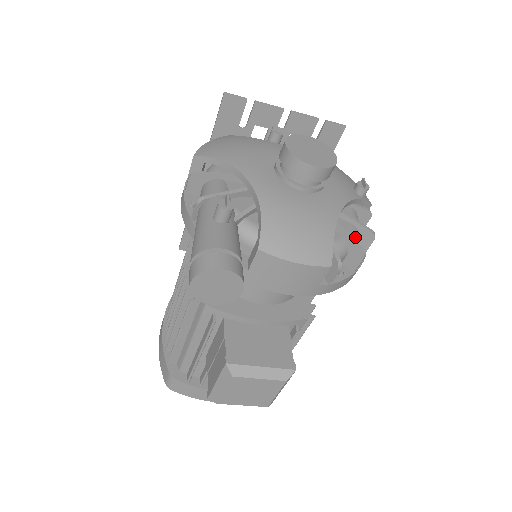
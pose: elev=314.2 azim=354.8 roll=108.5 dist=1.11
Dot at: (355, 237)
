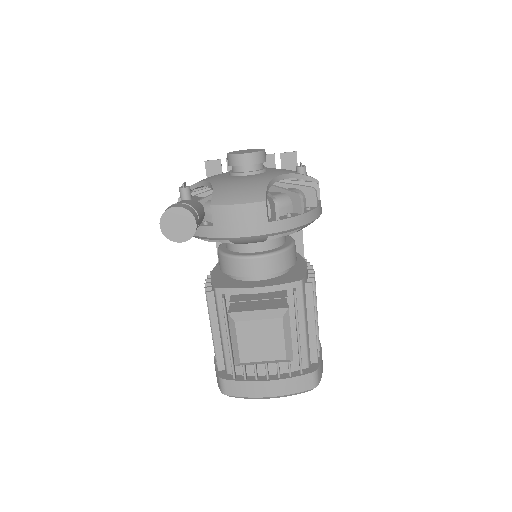
Dot at: occluded
